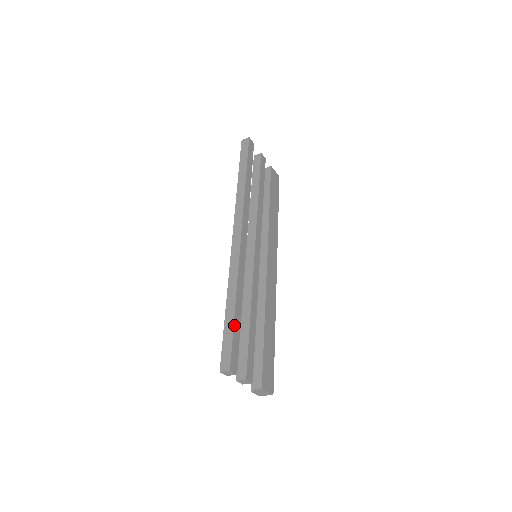
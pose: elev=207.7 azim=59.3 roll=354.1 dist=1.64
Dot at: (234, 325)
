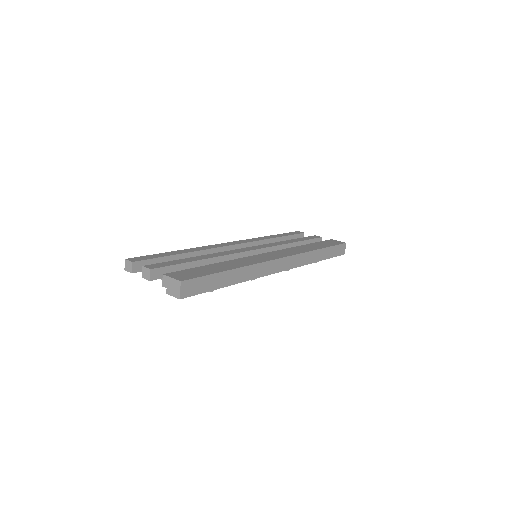
Dot at: (162, 254)
